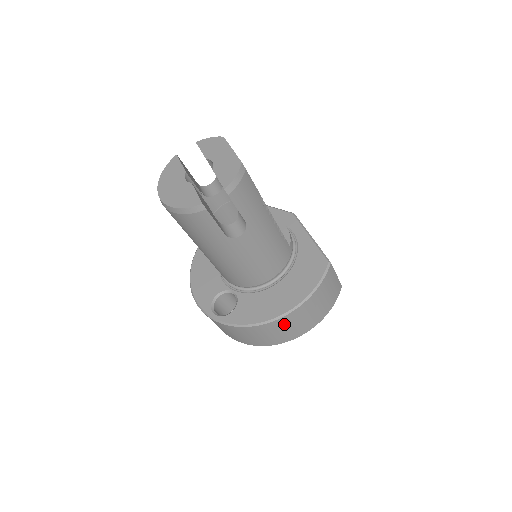
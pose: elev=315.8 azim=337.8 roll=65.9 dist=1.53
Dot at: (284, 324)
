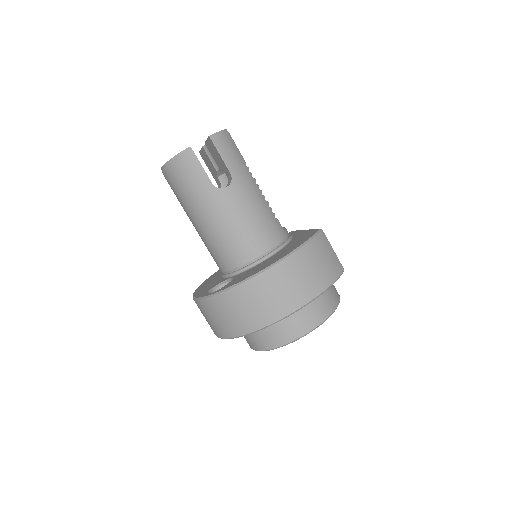
Dot at: (276, 280)
